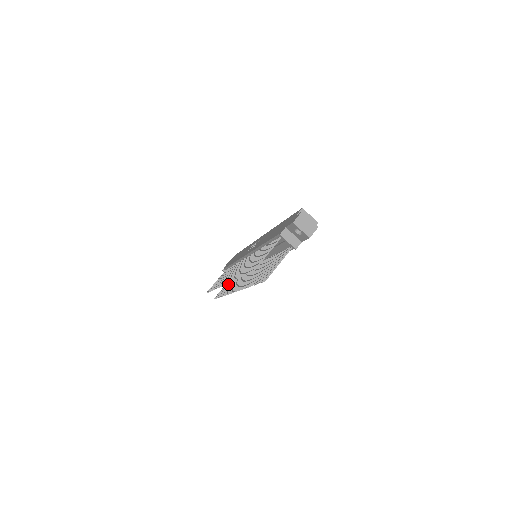
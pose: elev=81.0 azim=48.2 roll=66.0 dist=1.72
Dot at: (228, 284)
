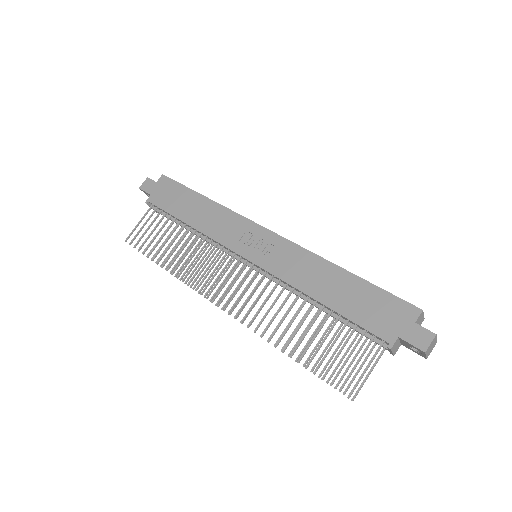
Dot at: occluded
